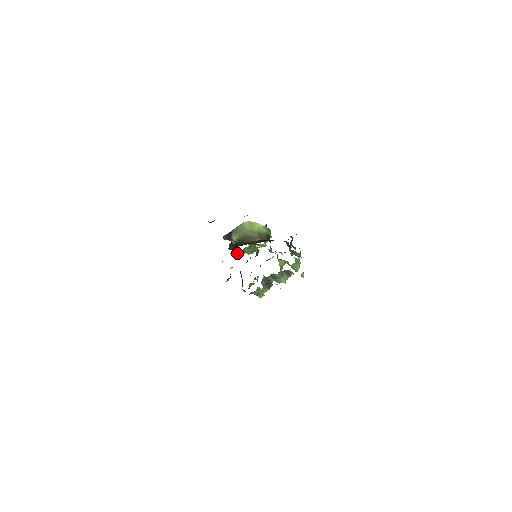
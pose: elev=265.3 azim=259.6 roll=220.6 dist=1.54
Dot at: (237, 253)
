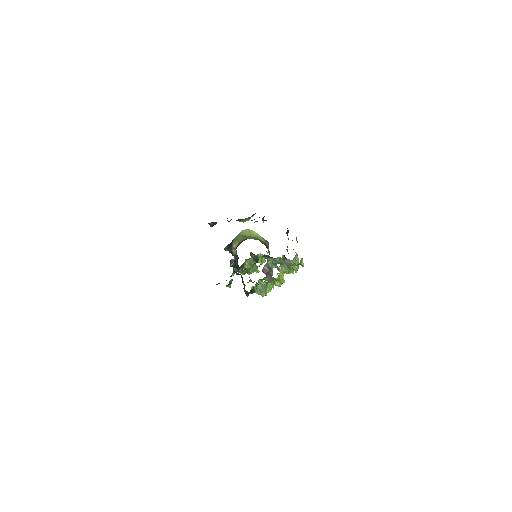
Dot at: occluded
